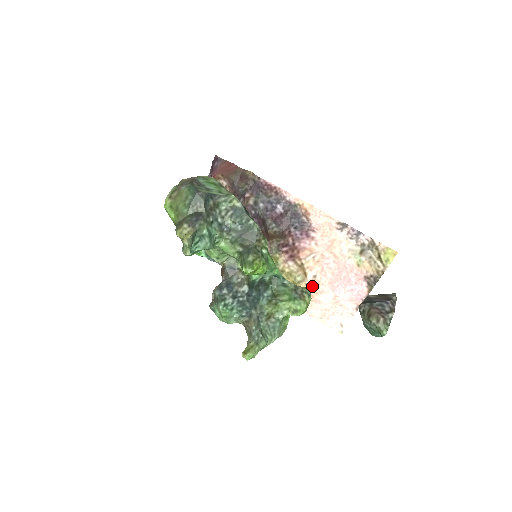
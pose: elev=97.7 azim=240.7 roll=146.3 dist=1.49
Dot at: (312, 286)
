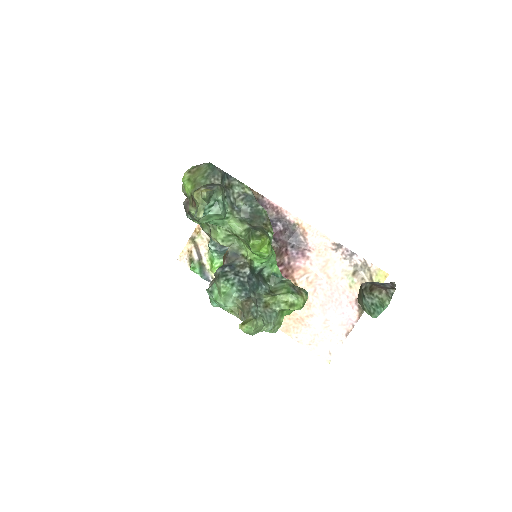
Dot at: (303, 309)
